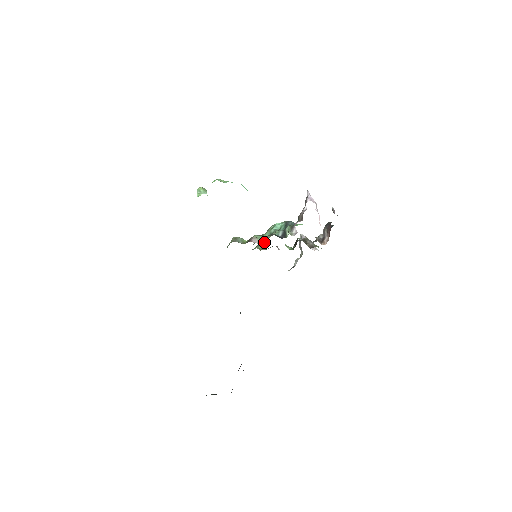
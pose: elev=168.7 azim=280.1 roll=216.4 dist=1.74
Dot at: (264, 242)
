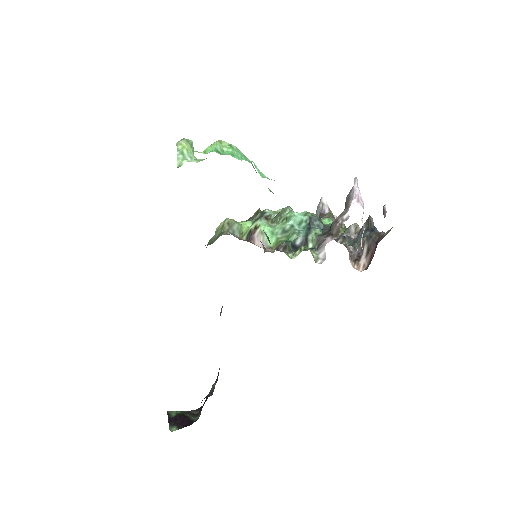
Dot at: (272, 243)
